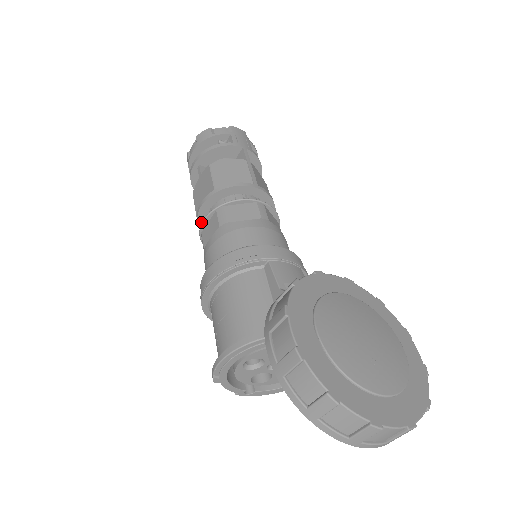
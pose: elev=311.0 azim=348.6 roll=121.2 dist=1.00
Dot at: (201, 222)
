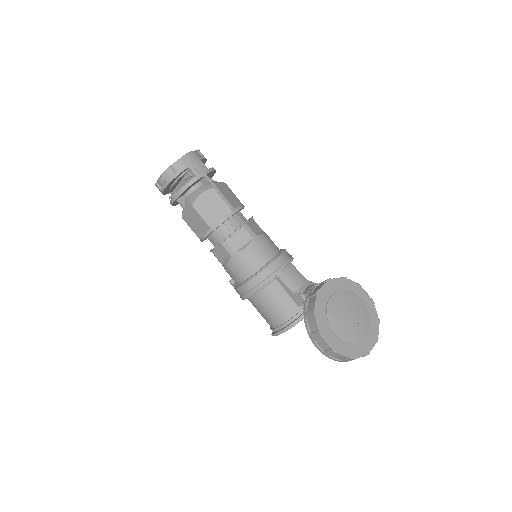
Dot at: (203, 240)
